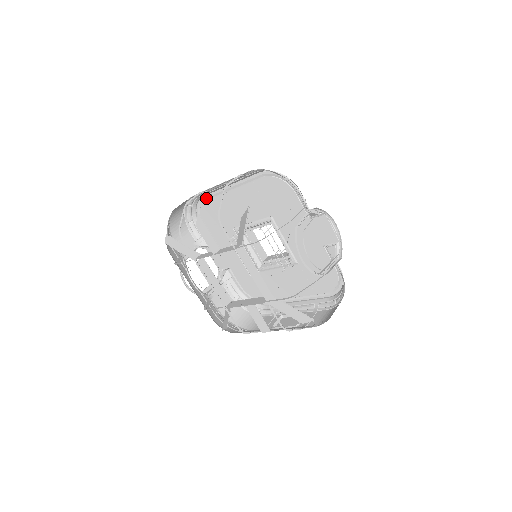
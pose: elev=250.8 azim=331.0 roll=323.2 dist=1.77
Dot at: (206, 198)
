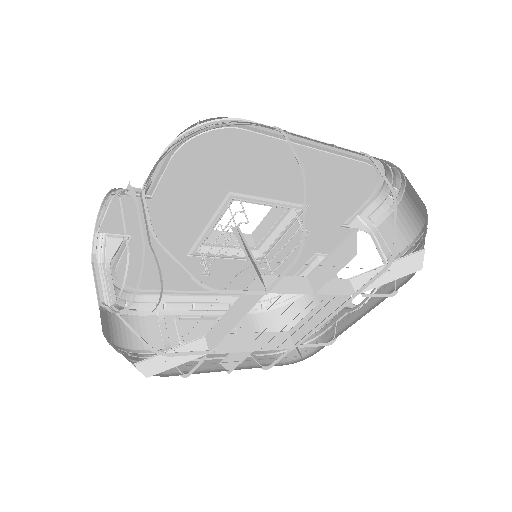
Dot at: (248, 126)
